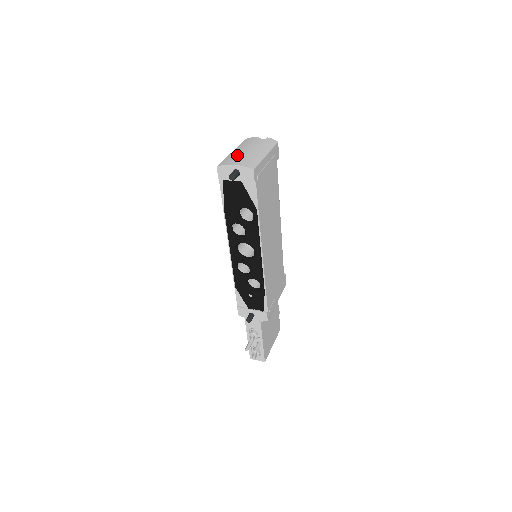
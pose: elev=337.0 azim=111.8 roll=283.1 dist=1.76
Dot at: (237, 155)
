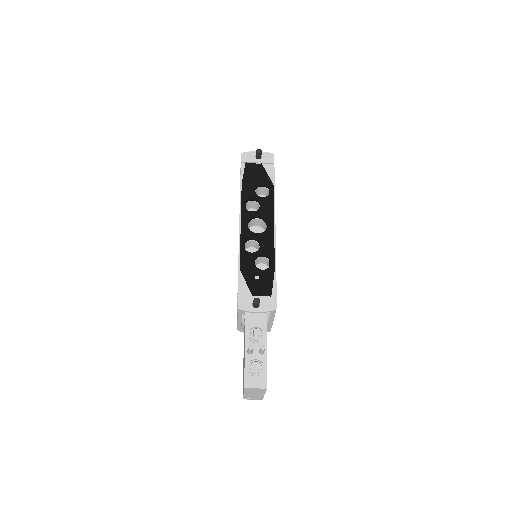
Dot at: occluded
